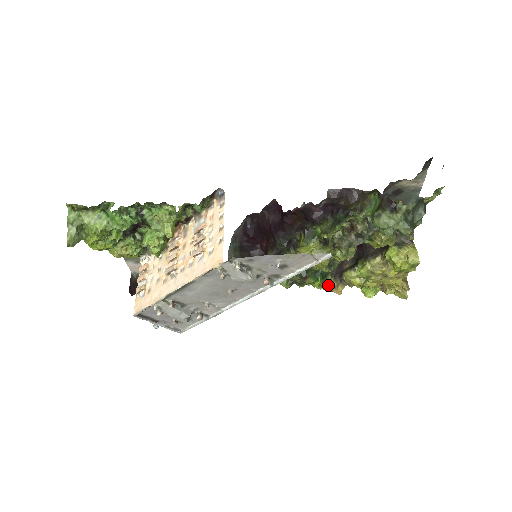
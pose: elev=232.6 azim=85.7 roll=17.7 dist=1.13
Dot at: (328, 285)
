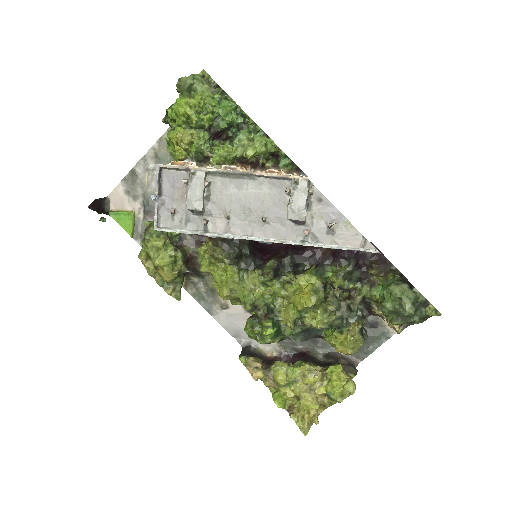
Dot at: (253, 362)
